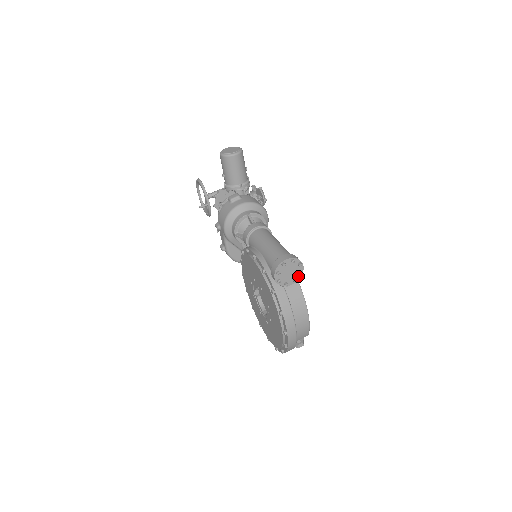
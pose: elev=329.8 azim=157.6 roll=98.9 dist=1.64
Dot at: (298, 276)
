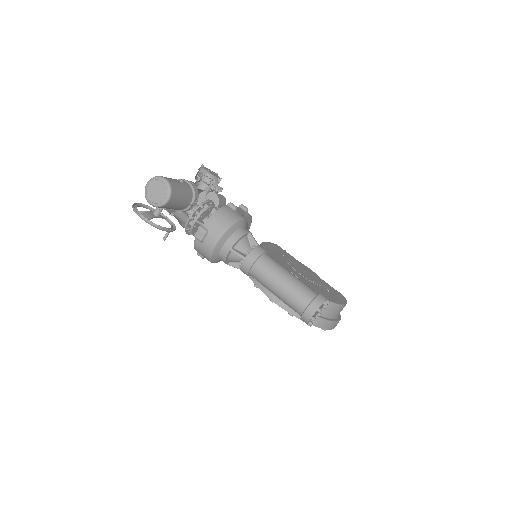
Dot at: occluded
